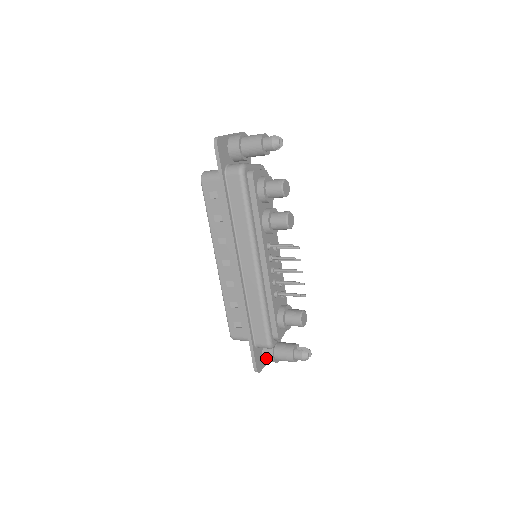
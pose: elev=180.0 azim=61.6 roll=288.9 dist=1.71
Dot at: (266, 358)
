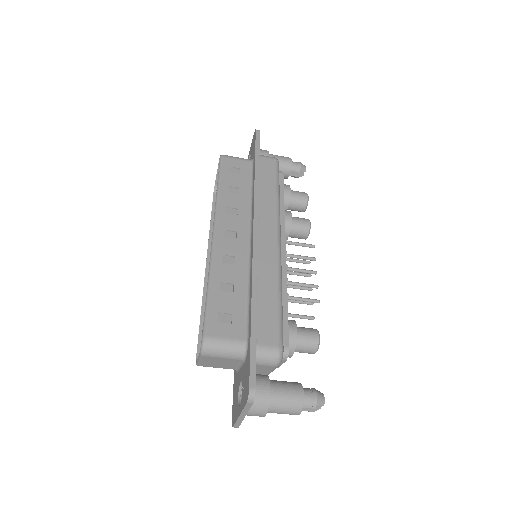
Dot at: (255, 392)
